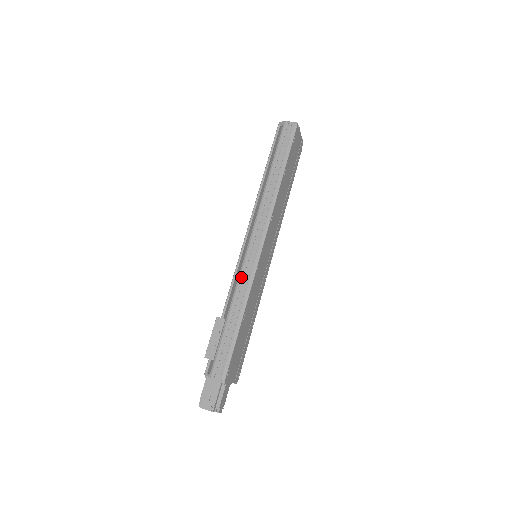
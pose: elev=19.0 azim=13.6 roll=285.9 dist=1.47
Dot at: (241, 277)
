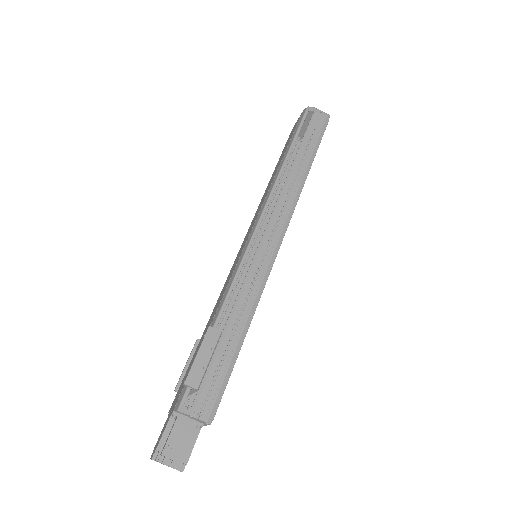
Dot at: (249, 278)
